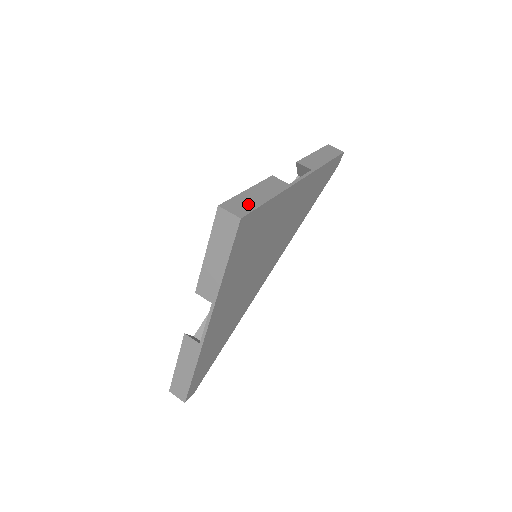
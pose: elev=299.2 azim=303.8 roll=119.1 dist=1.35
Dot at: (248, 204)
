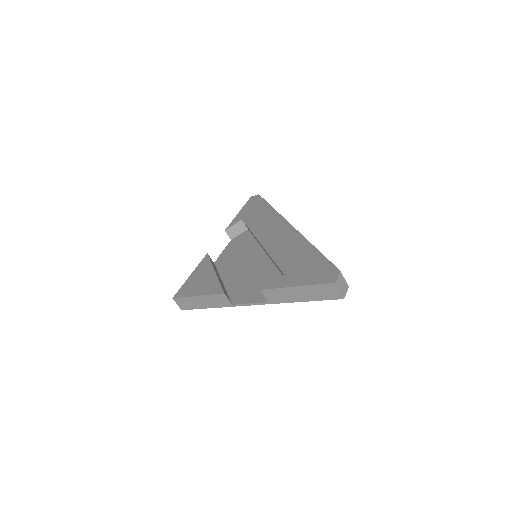
Dot at: (191, 305)
